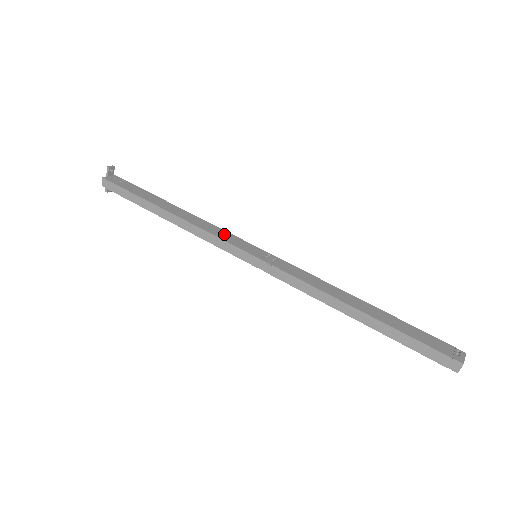
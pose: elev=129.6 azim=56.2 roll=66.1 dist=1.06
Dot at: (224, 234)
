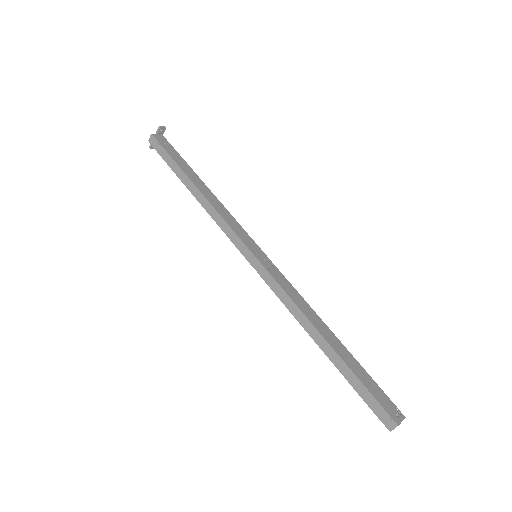
Dot at: (236, 225)
